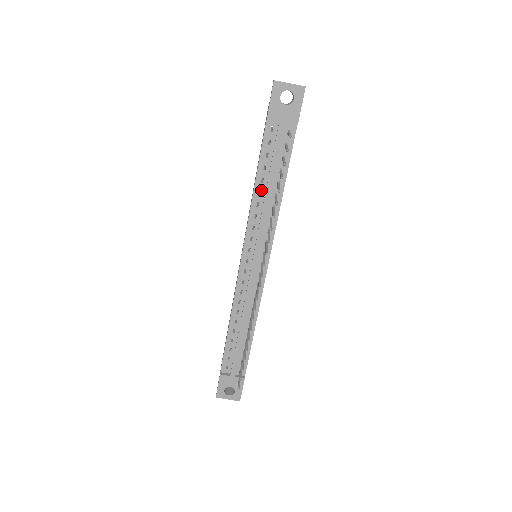
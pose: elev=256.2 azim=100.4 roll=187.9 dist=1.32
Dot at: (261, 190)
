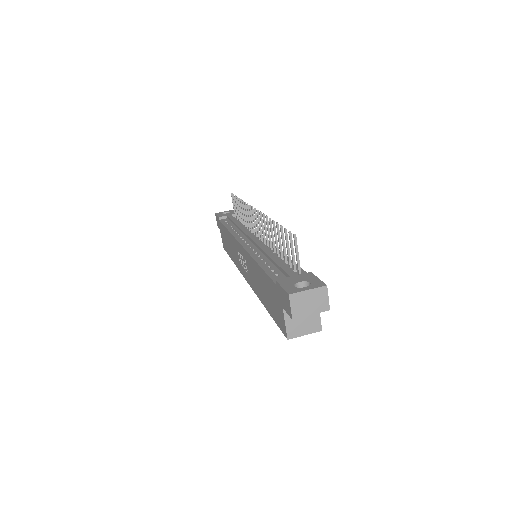
Dot at: (233, 228)
